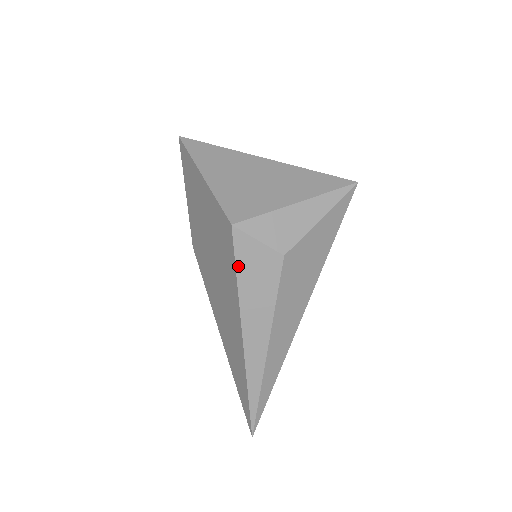
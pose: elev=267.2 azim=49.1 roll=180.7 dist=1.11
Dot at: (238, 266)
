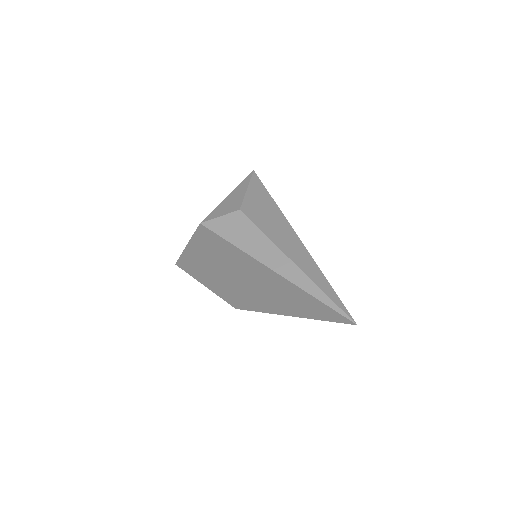
Dot at: (223, 236)
